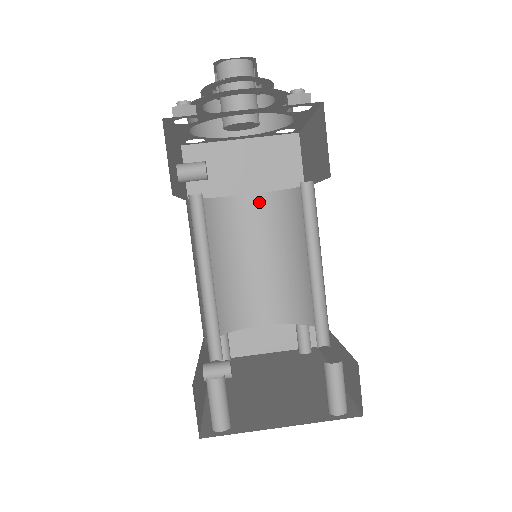
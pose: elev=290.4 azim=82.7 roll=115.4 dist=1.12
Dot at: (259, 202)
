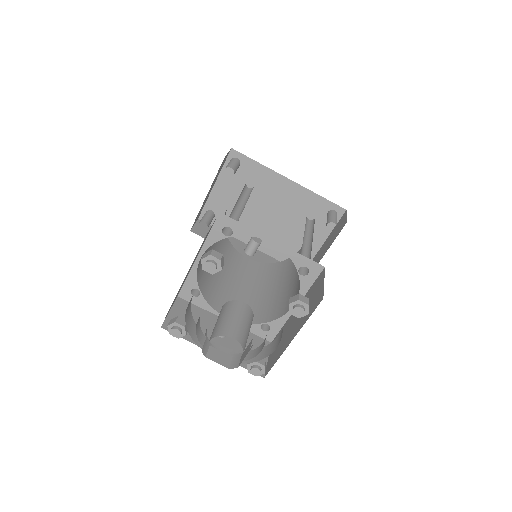
Dot at: occluded
